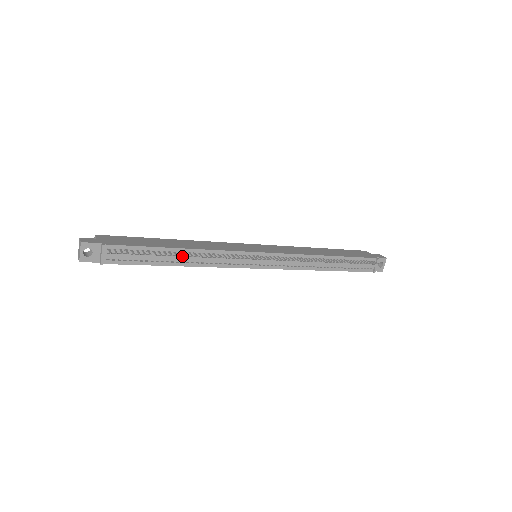
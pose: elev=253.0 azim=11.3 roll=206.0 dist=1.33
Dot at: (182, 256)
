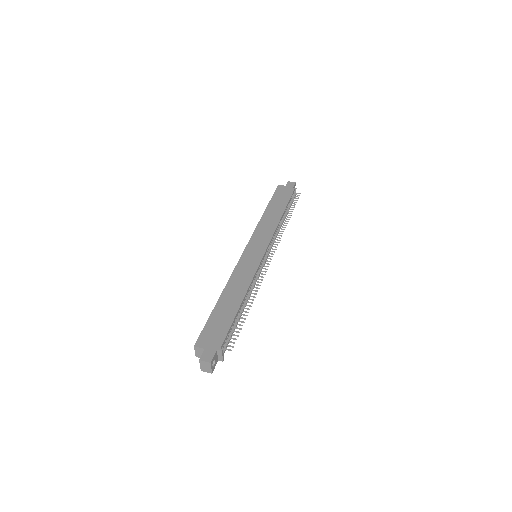
Dot at: occluded
